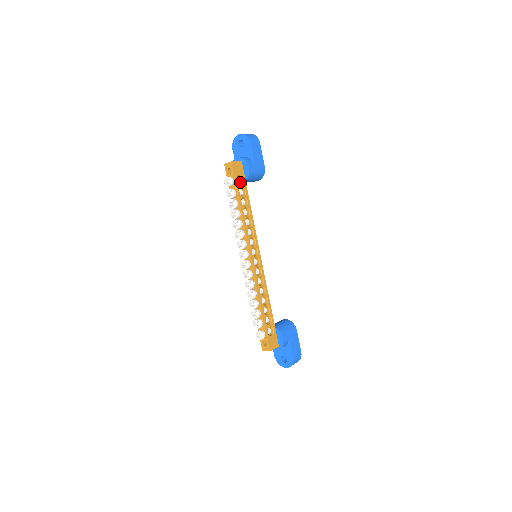
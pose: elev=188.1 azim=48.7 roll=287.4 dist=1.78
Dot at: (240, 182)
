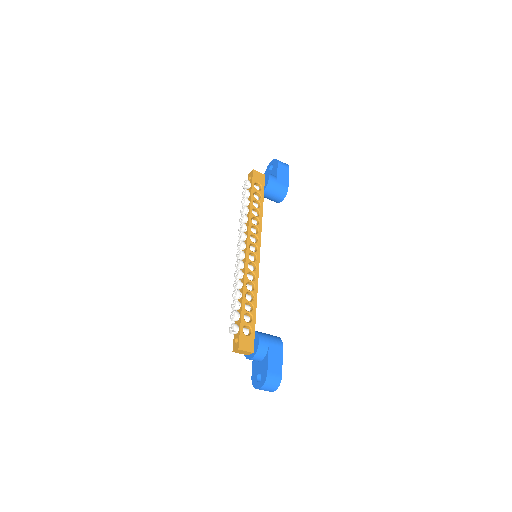
Dot at: occluded
